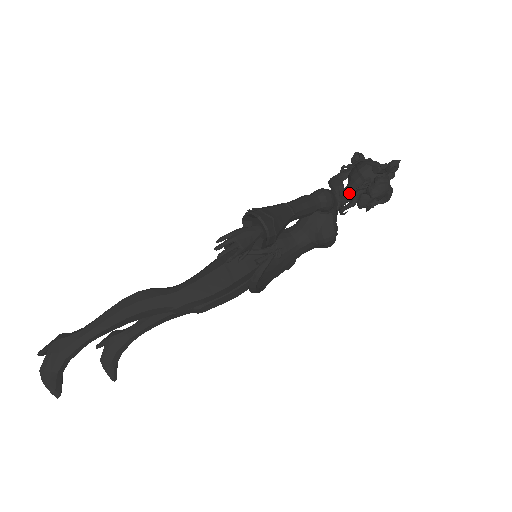
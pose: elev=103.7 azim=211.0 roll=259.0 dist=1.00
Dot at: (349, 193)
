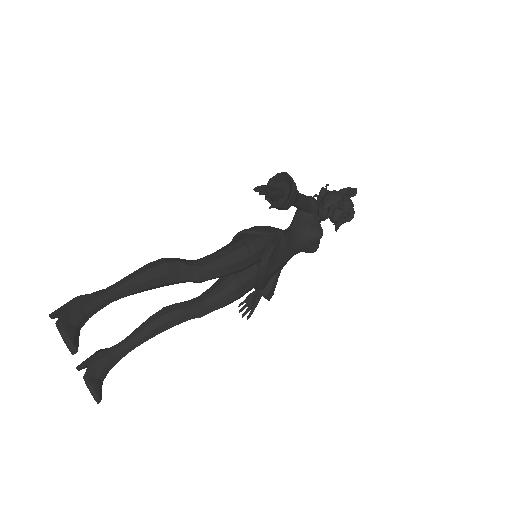
Dot at: (324, 210)
